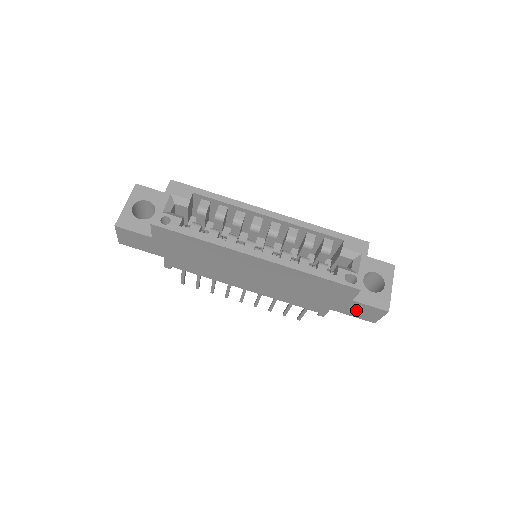
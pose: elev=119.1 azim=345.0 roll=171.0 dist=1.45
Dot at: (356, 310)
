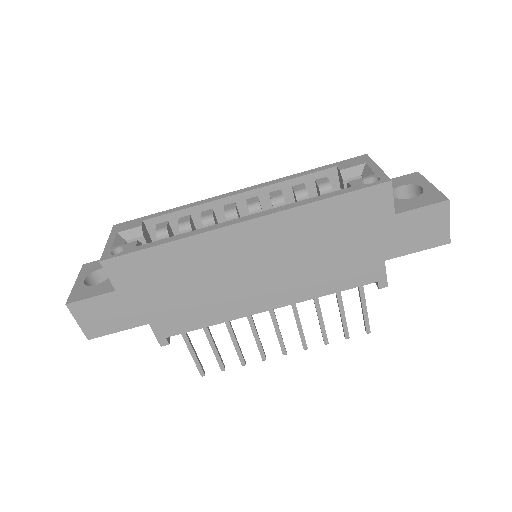
Dot at: (413, 233)
